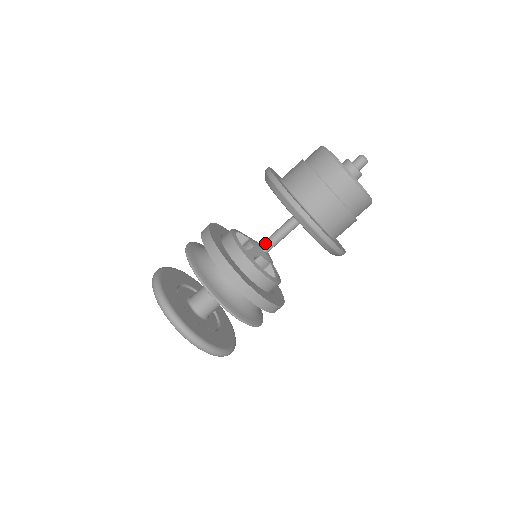
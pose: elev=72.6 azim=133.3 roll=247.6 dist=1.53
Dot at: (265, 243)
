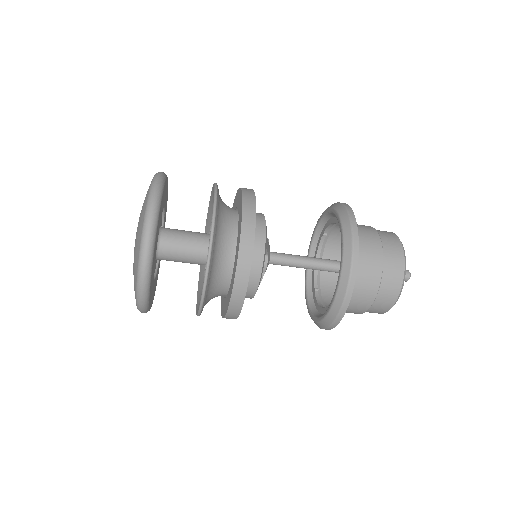
Dot at: (276, 253)
